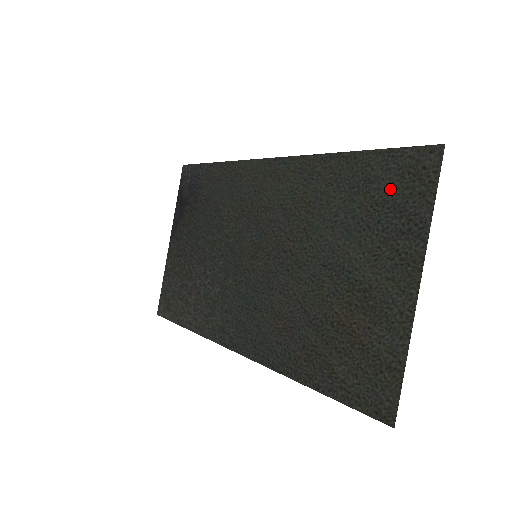
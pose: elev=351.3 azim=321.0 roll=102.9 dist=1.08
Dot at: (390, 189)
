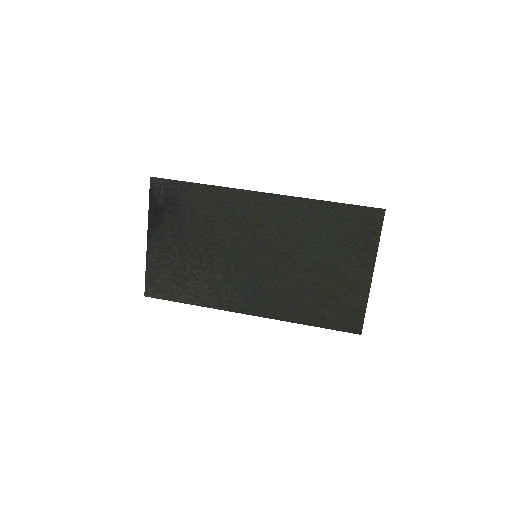
Dot at: (356, 227)
